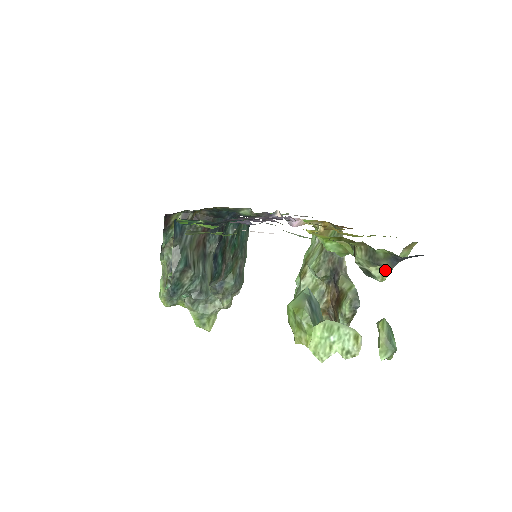
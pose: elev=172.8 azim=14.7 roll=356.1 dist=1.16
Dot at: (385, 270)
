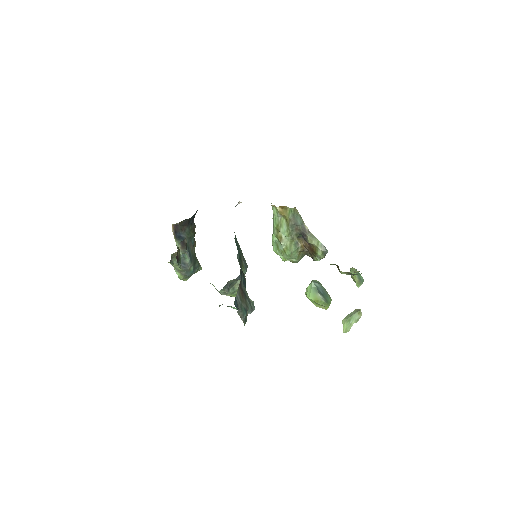
Dot at: (357, 271)
